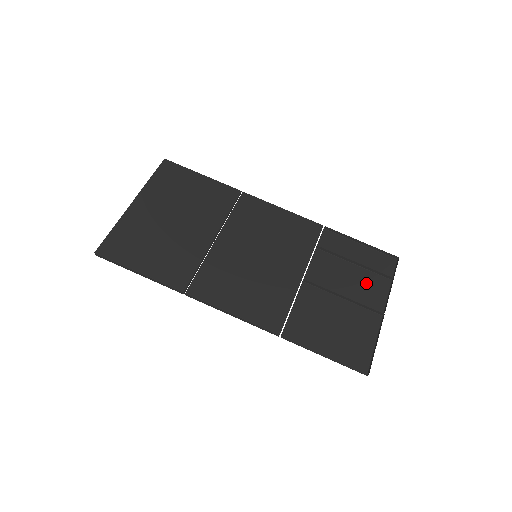
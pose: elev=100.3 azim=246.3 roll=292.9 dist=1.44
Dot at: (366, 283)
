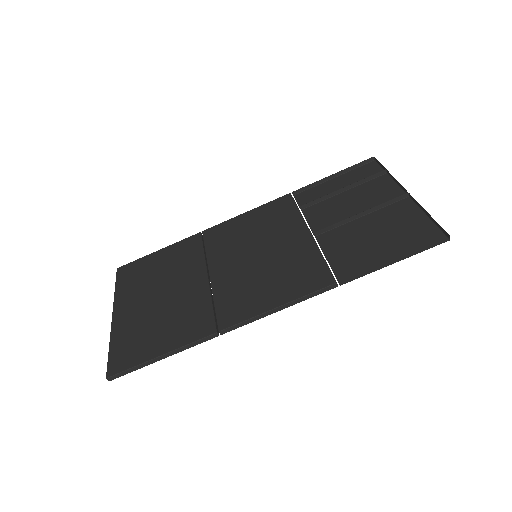
Dot at: (368, 192)
